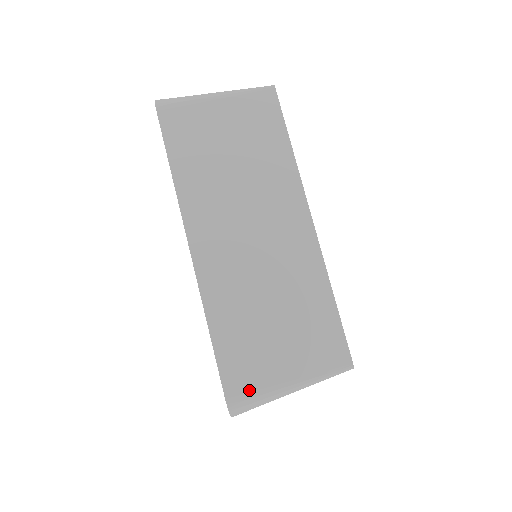
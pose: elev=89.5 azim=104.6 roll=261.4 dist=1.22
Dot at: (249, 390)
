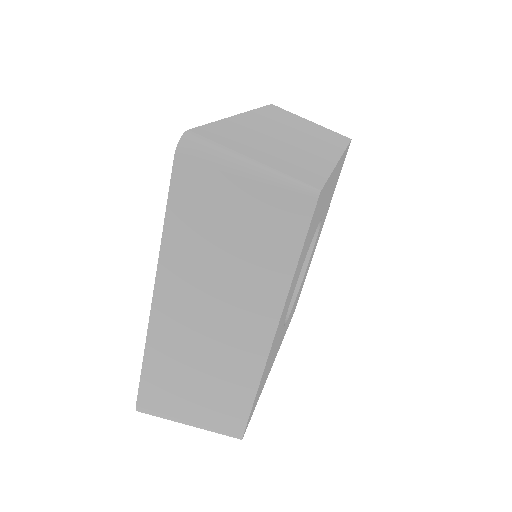
Dot at: (156, 410)
